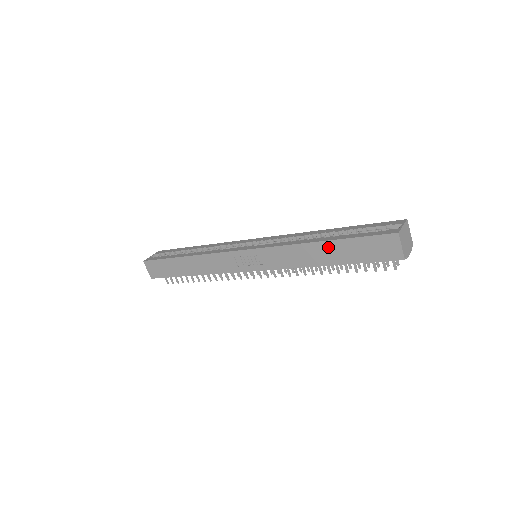
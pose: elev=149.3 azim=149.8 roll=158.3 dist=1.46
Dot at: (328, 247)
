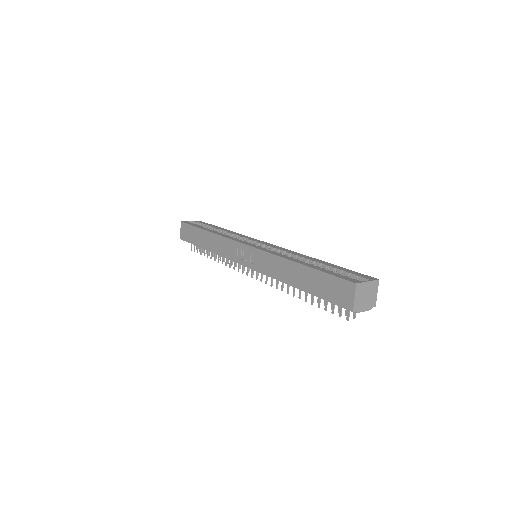
Dot at: (302, 271)
